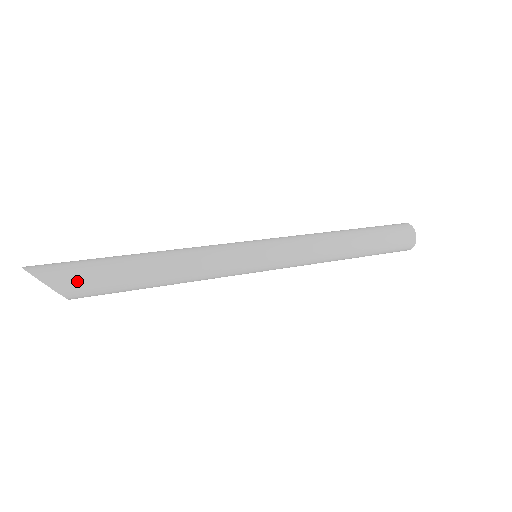
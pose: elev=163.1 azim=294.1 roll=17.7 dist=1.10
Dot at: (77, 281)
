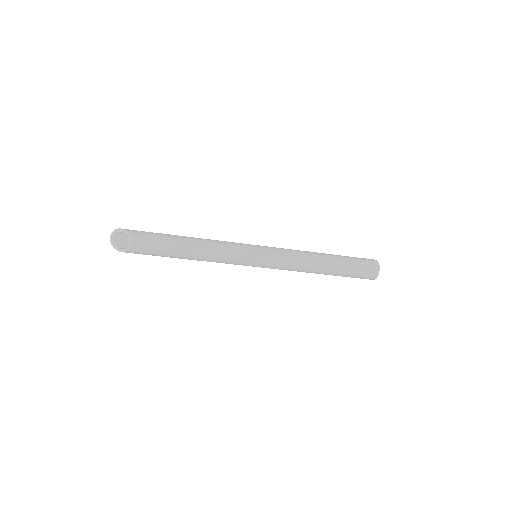
Dot at: (140, 231)
